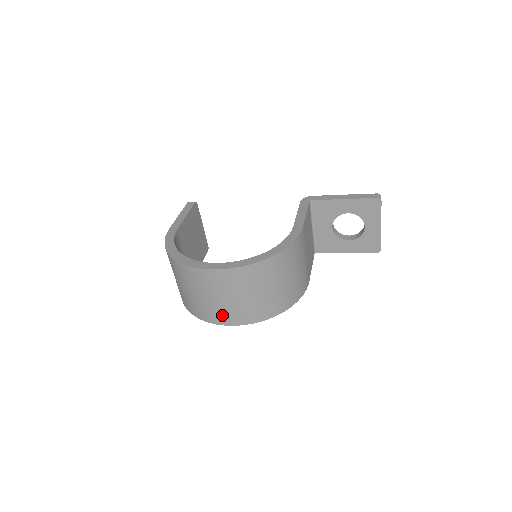
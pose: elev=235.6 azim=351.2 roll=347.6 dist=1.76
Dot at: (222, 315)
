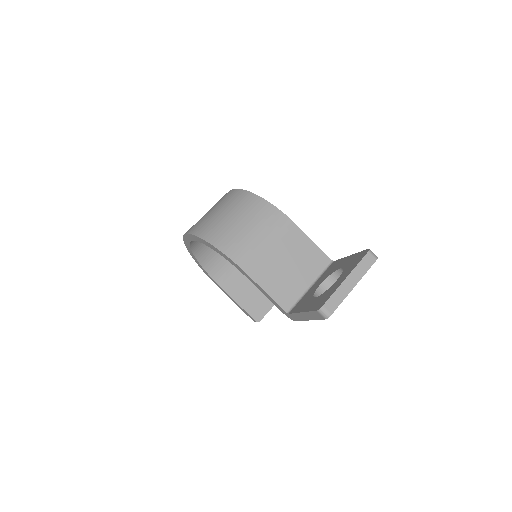
Dot at: occluded
